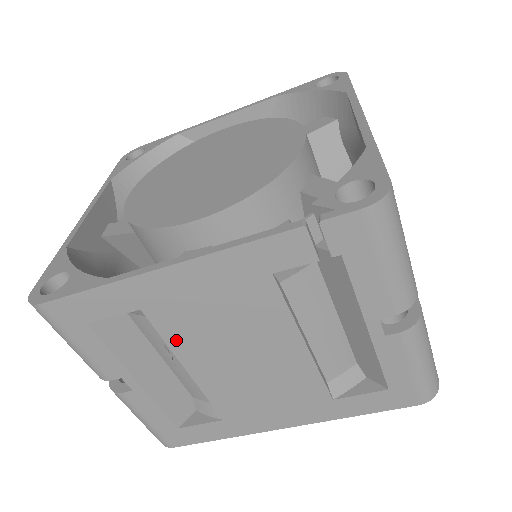
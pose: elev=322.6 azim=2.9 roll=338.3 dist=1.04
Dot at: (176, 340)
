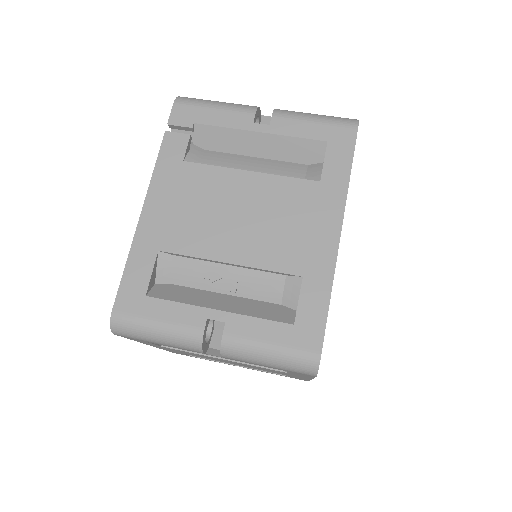
Dot at: (196, 249)
